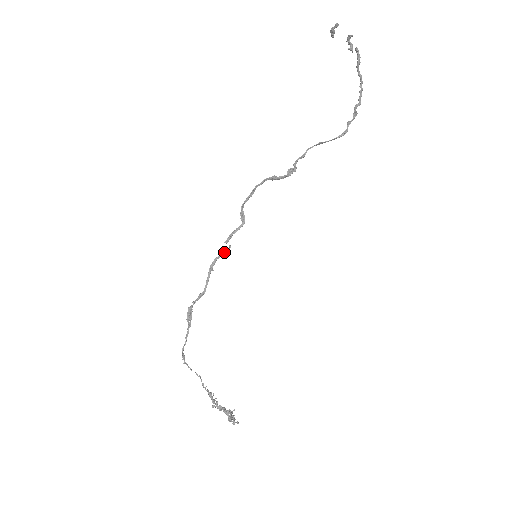
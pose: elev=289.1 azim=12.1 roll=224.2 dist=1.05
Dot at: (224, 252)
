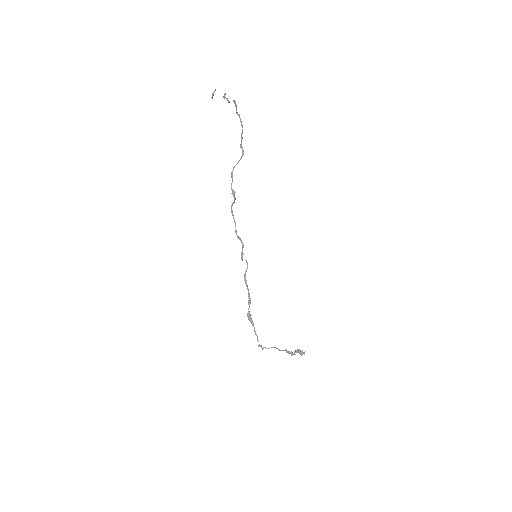
Dot at: (247, 266)
